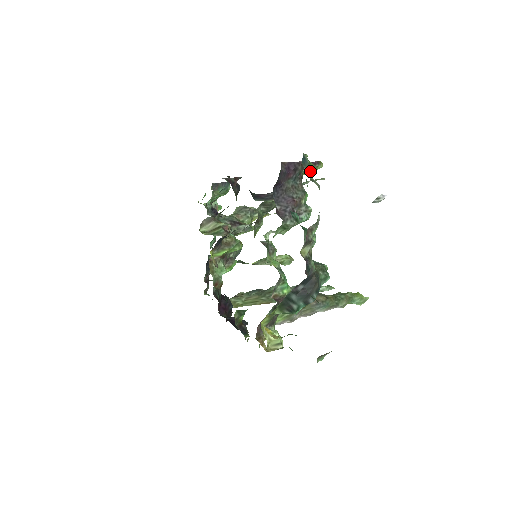
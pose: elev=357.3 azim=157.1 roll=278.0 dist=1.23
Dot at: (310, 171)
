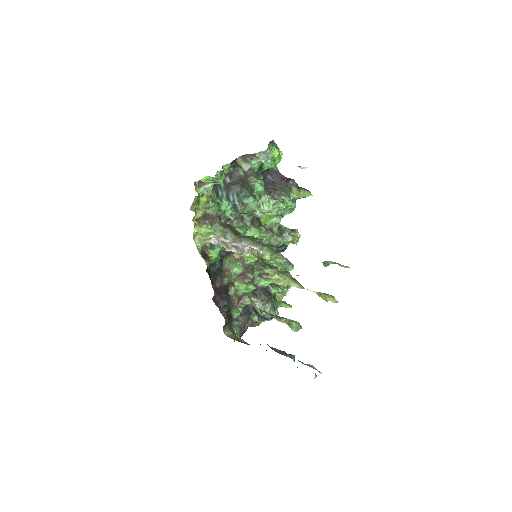
Dot at: (273, 148)
